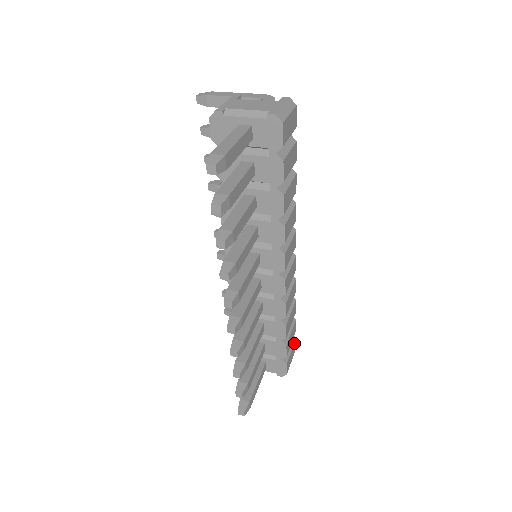
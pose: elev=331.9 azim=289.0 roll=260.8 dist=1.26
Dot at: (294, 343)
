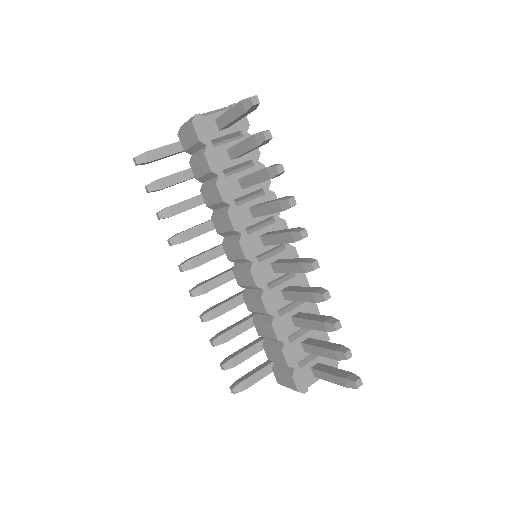
Dot at: occluded
